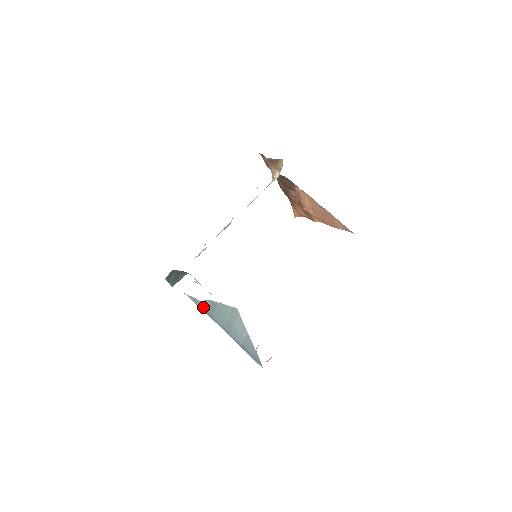
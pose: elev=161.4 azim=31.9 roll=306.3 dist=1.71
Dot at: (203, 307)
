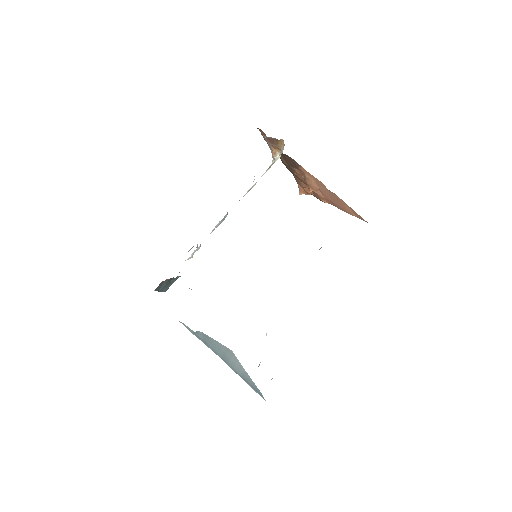
Dot at: (196, 334)
